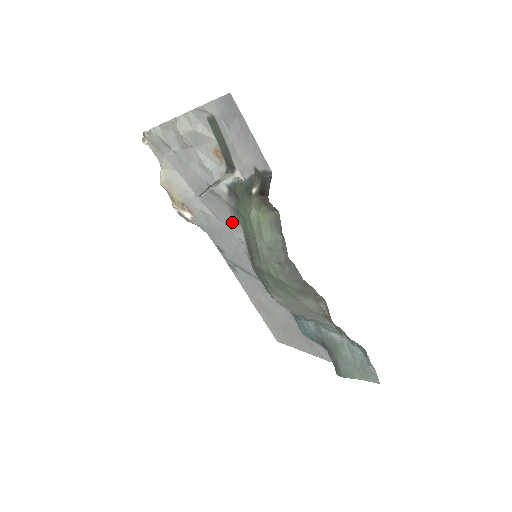
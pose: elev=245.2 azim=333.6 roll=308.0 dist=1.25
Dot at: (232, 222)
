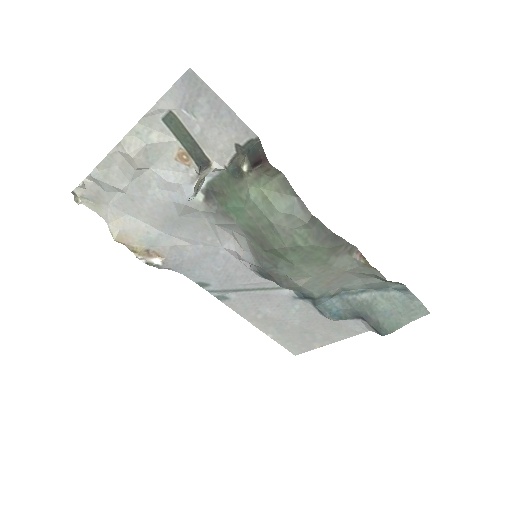
Dot at: (215, 236)
